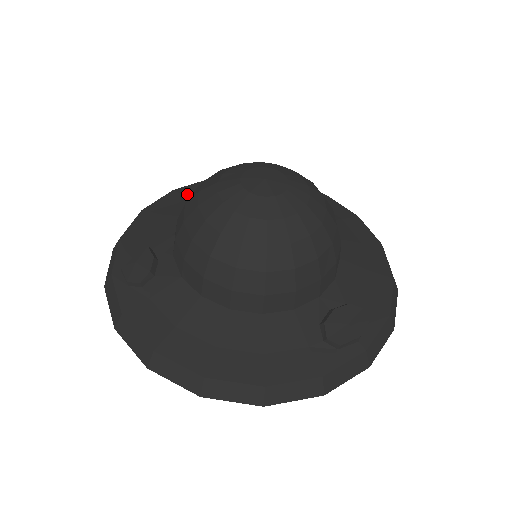
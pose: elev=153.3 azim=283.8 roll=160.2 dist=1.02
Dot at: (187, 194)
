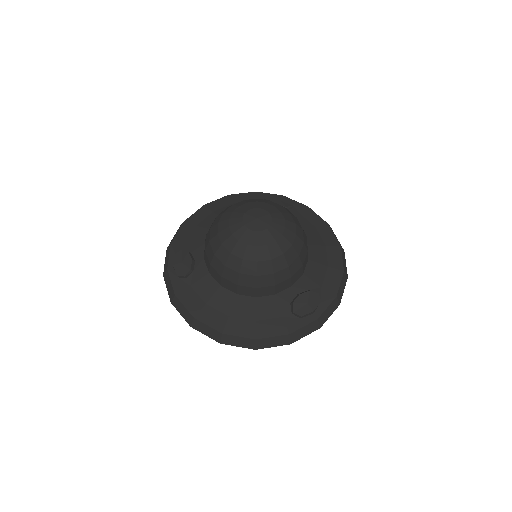
Dot at: (213, 209)
